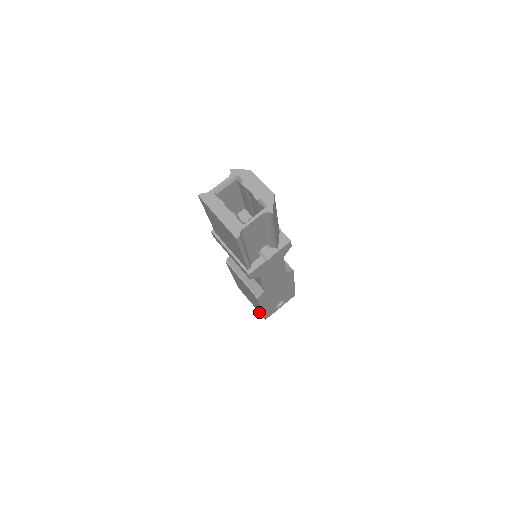
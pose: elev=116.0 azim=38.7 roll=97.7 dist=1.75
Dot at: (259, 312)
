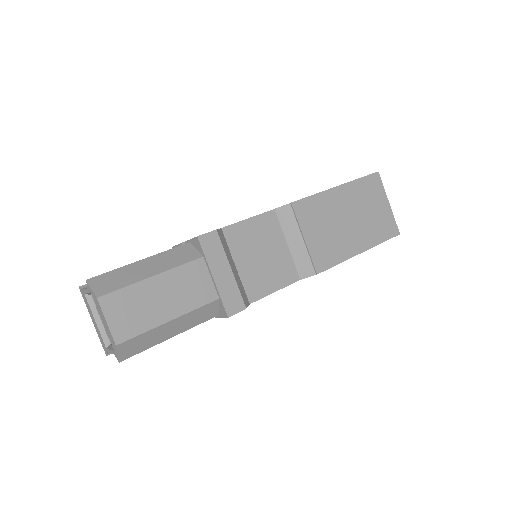
Dot at: occluded
